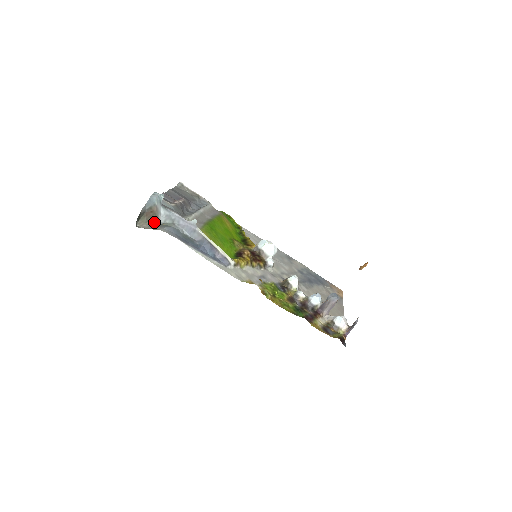
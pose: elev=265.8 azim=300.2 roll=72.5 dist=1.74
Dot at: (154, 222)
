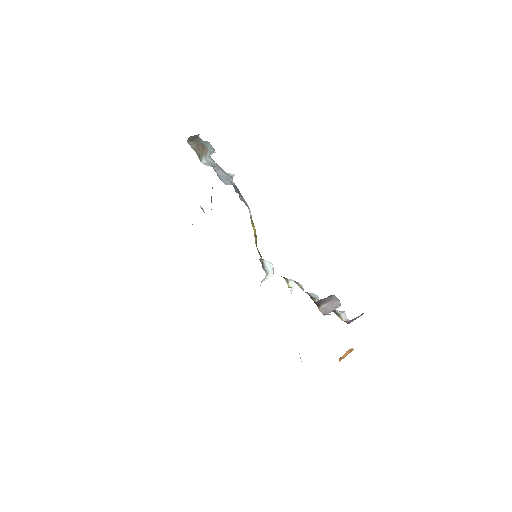
Dot at: (198, 155)
